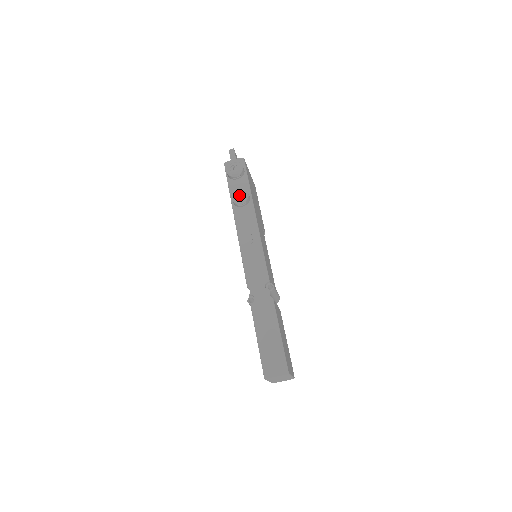
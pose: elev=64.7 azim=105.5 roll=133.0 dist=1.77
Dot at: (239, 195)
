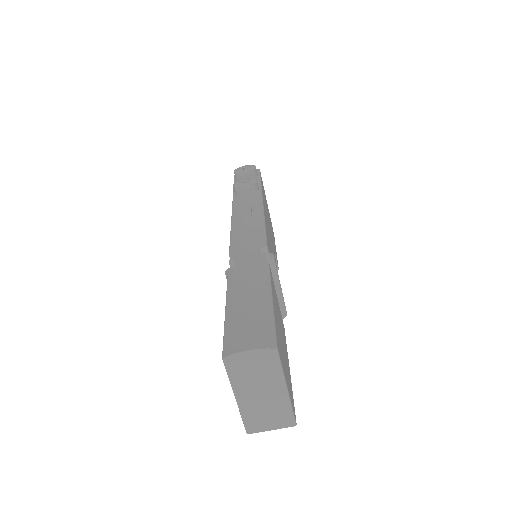
Dot at: occluded
